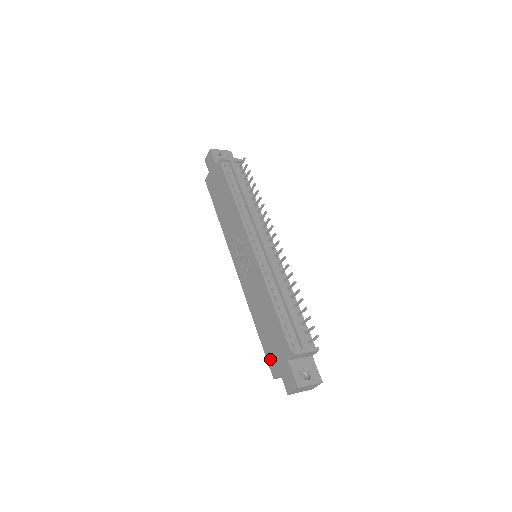
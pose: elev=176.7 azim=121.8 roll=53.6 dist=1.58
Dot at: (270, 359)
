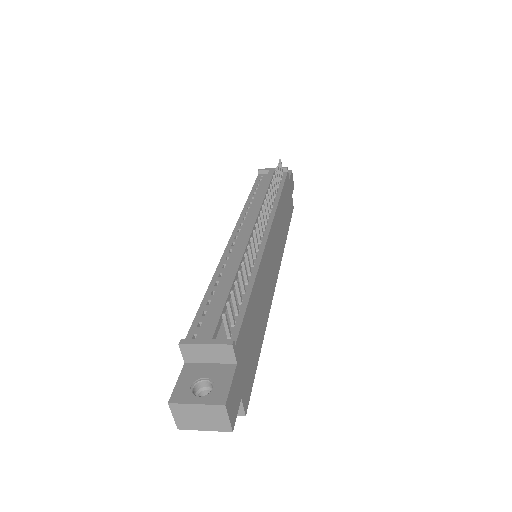
Dot at: occluded
